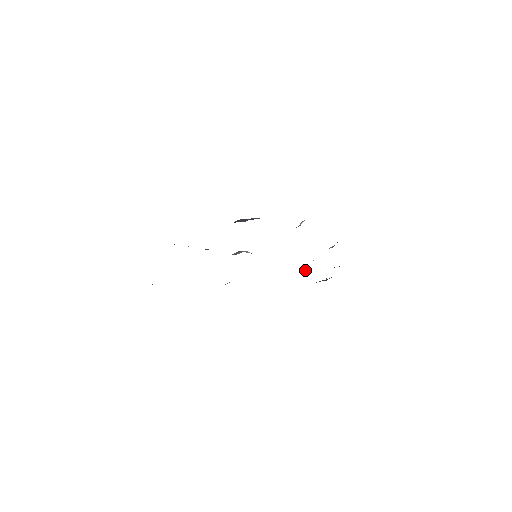
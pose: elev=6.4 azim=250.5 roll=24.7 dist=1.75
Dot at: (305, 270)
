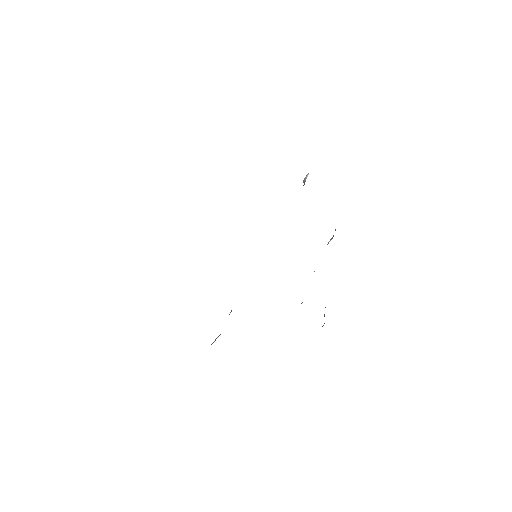
Dot at: (302, 302)
